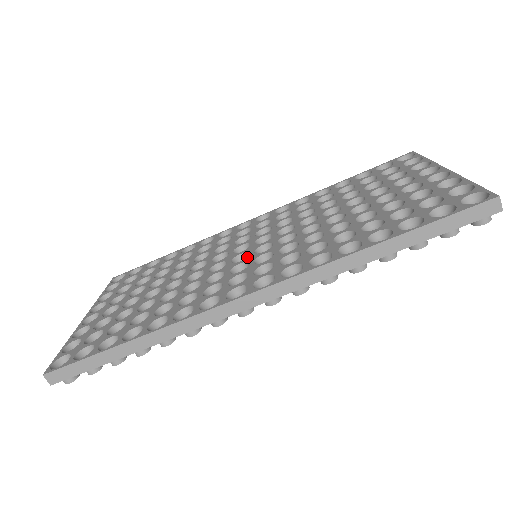
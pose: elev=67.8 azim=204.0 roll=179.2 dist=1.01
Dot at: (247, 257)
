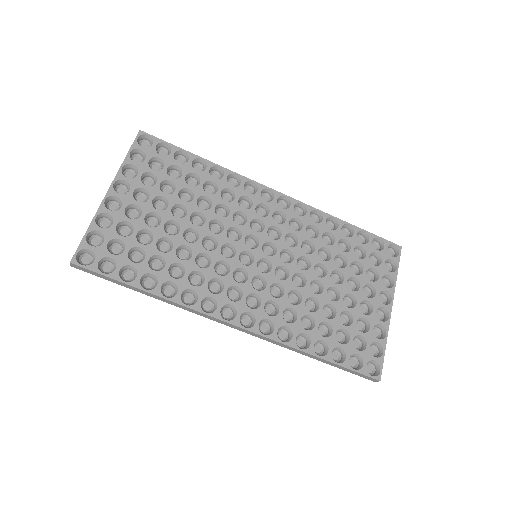
Dot at: (251, 265)
